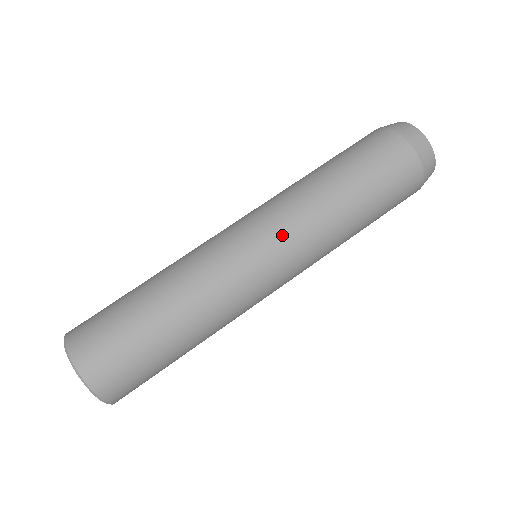
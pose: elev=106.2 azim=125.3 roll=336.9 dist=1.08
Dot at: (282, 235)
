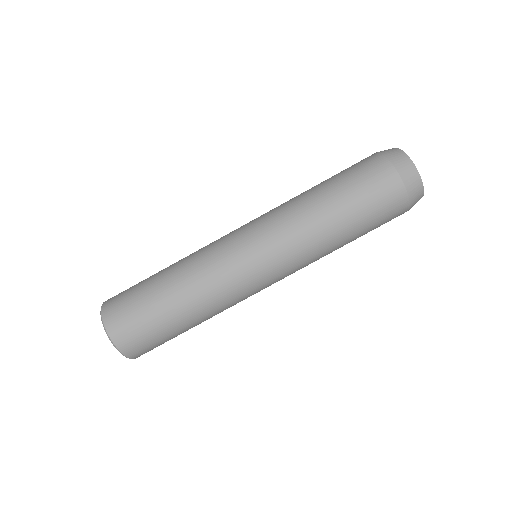
Dot at: (284, 264)
